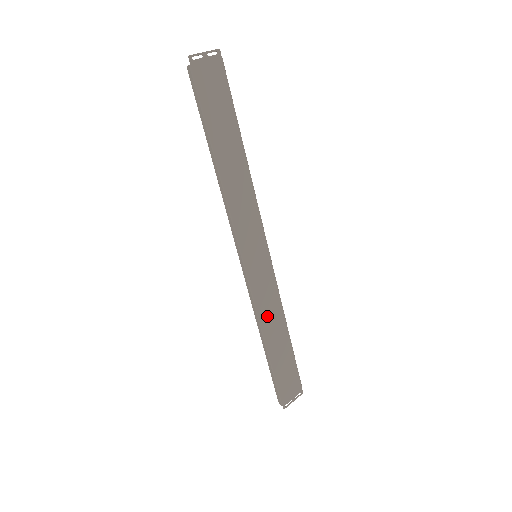
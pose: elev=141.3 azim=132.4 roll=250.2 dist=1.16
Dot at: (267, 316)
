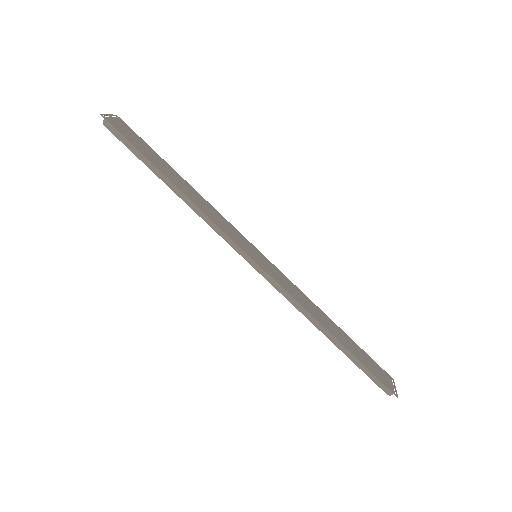
Dot at: (307, 306)
